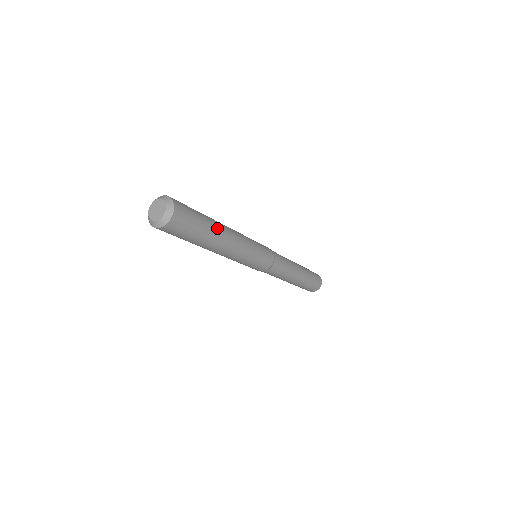
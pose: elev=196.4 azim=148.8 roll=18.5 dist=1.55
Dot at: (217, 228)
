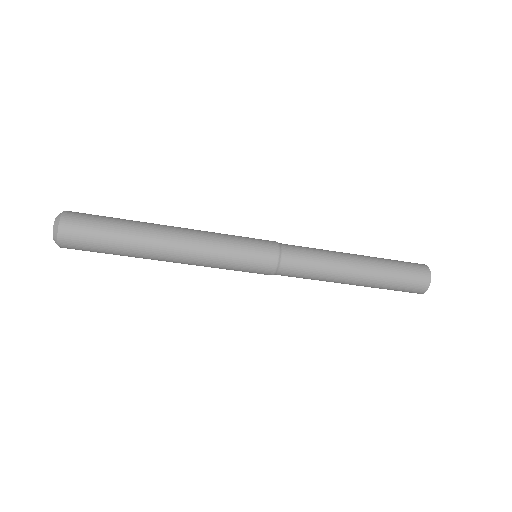
Dot at: (145, 223)
